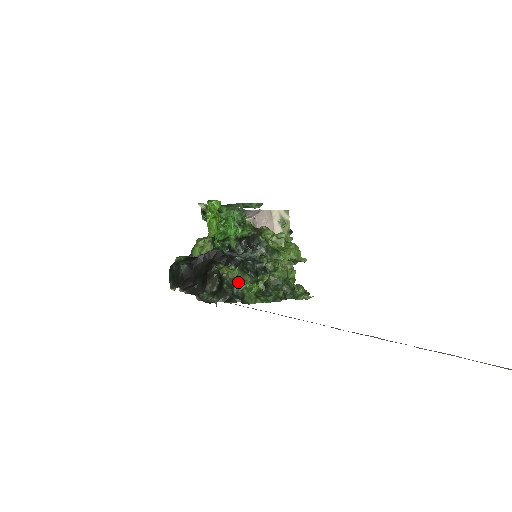
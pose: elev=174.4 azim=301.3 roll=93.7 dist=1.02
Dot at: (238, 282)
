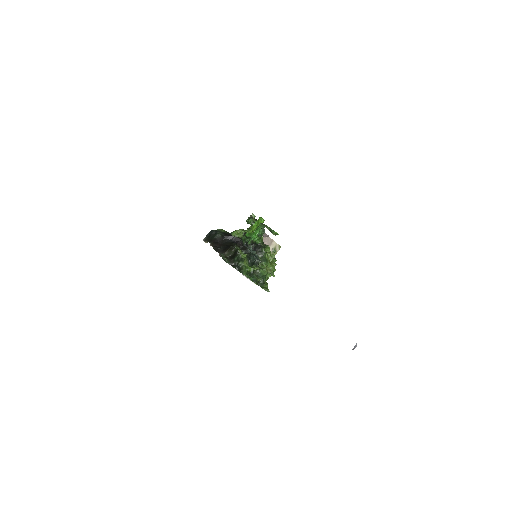
Dot at: (244, 261)
